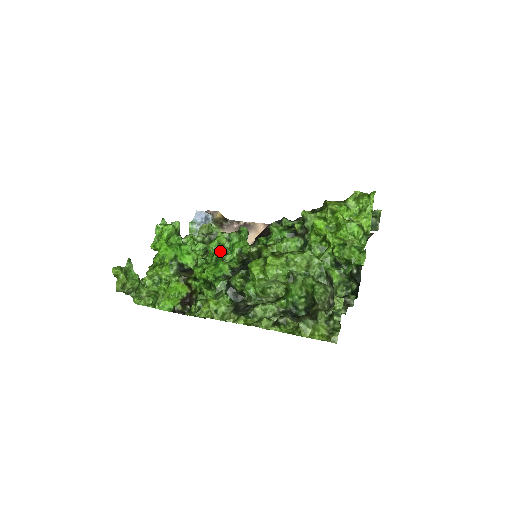
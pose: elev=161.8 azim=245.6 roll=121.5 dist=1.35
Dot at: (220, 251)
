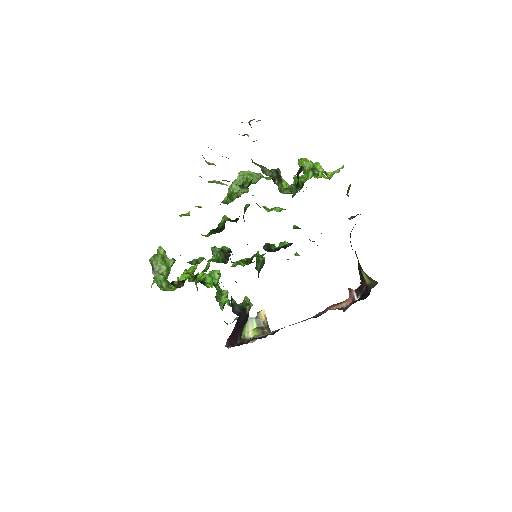
Dot at: (235, 266)
